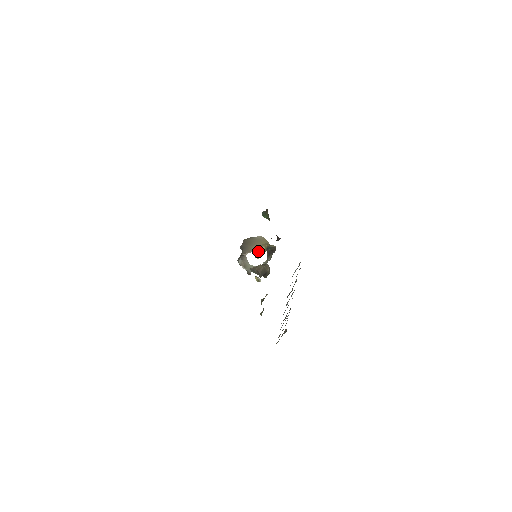
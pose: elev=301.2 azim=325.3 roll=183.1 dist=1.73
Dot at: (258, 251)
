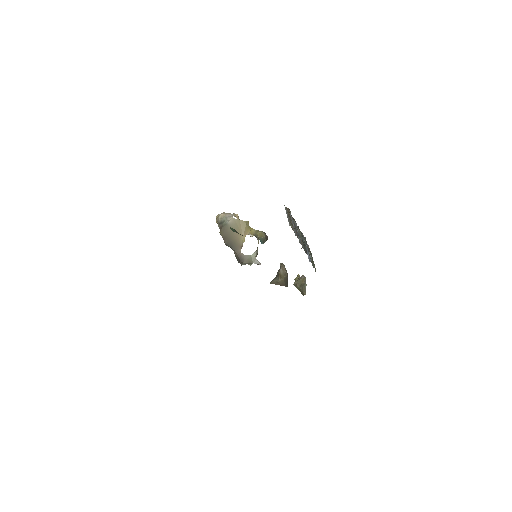
Dot at: occluded
